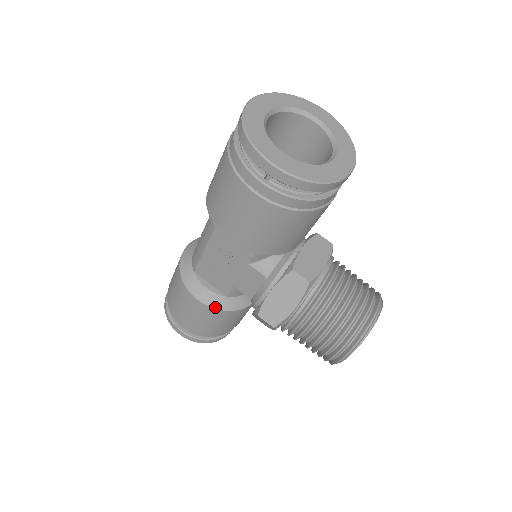
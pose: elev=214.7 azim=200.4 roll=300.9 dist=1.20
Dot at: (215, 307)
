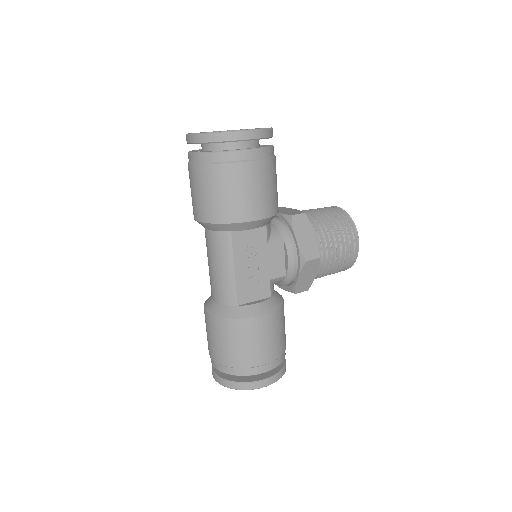
Dot at: (274, 309)
